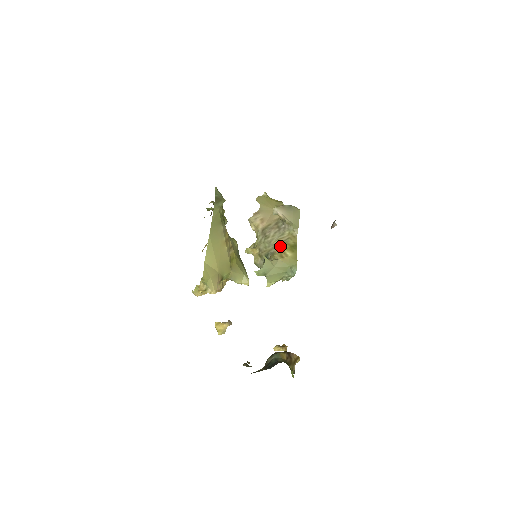
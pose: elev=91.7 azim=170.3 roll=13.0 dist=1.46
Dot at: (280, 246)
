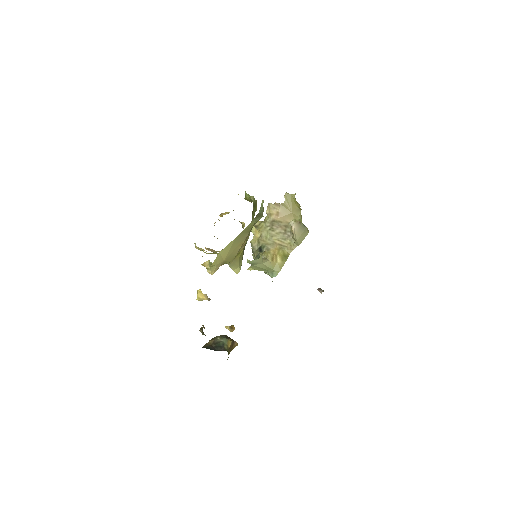
Dot at: (277, 248)
